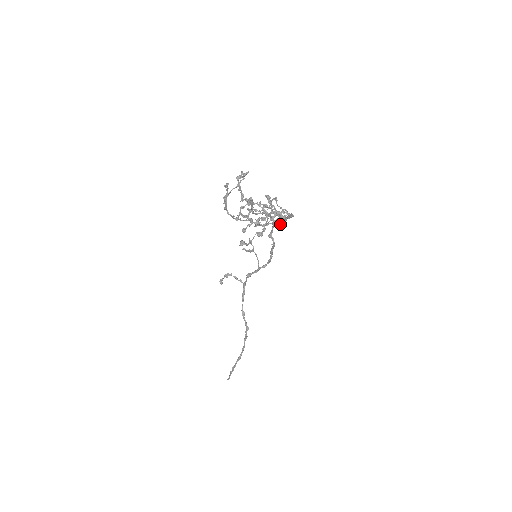
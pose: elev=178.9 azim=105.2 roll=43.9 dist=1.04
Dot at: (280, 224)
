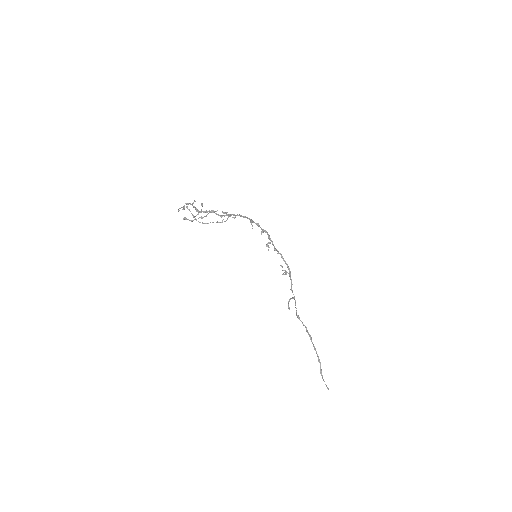
Dot at: occluded
